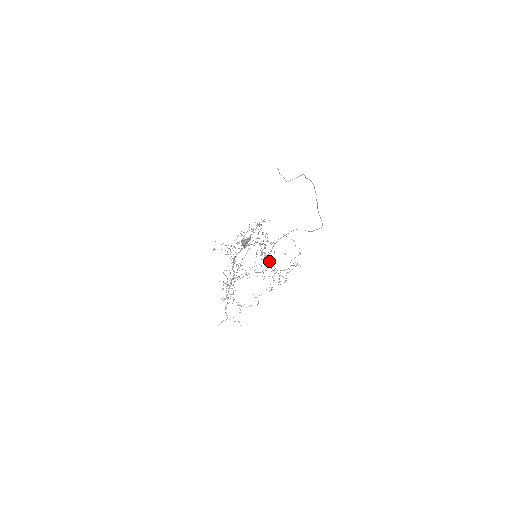
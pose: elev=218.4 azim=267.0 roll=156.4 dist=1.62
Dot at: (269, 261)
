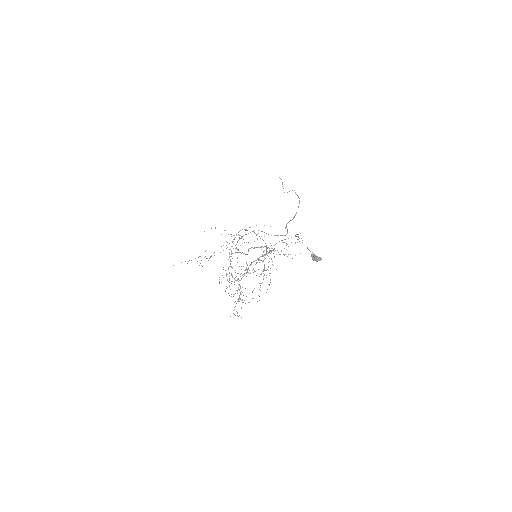
Dot at: occluded
